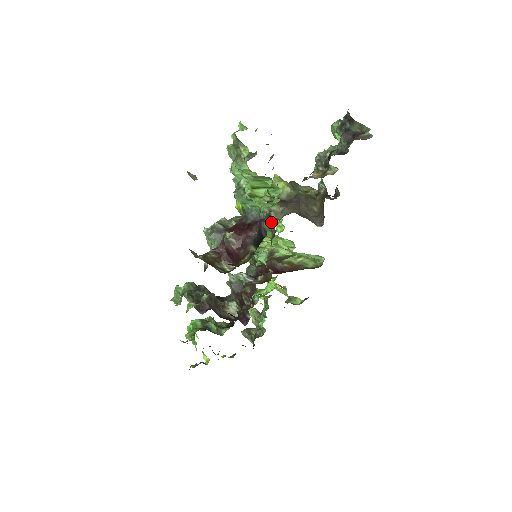
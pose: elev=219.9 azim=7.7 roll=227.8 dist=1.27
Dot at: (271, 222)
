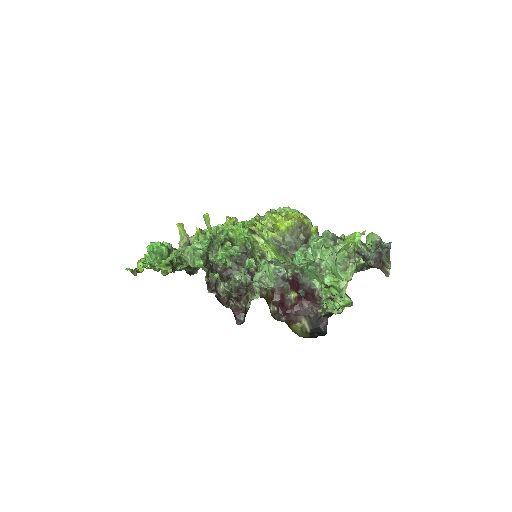
Dot at: occluded
